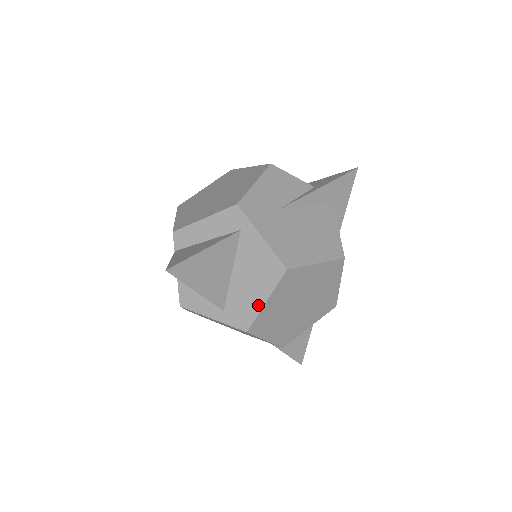
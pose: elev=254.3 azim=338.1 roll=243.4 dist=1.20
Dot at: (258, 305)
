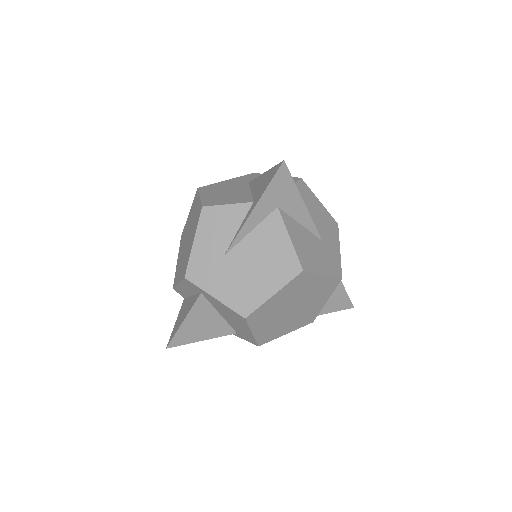
Dot at: (250, 334)
